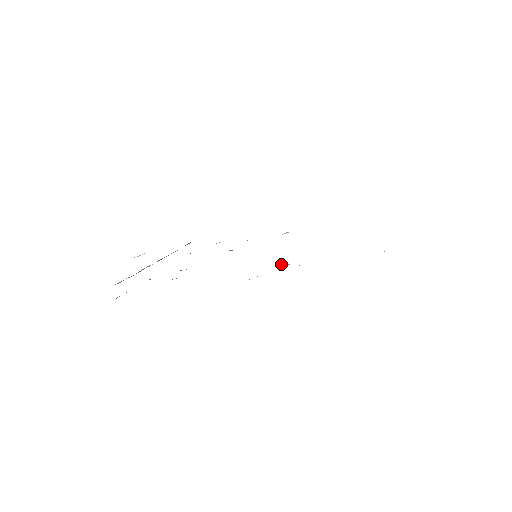
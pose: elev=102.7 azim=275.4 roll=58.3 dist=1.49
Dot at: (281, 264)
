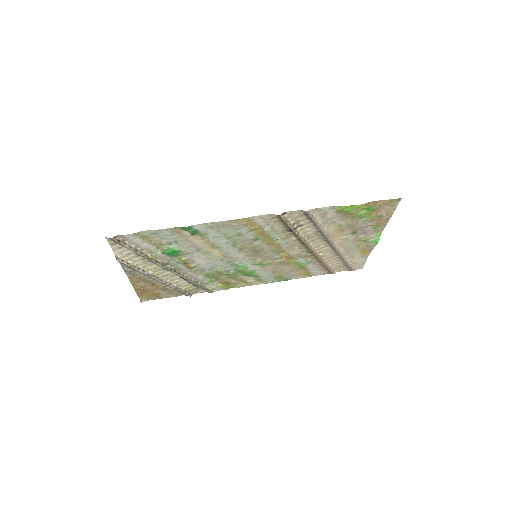
Dot at: (280, 238)
